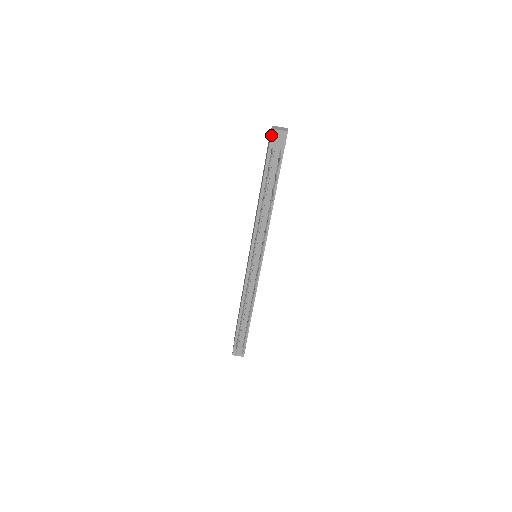
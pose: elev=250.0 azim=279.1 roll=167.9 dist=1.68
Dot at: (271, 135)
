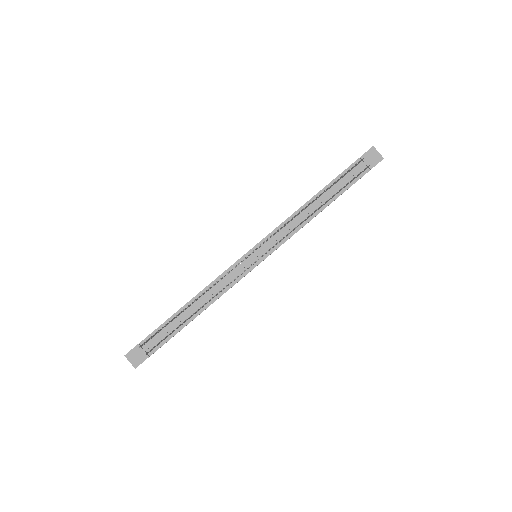
Dot at: (368, 150)
